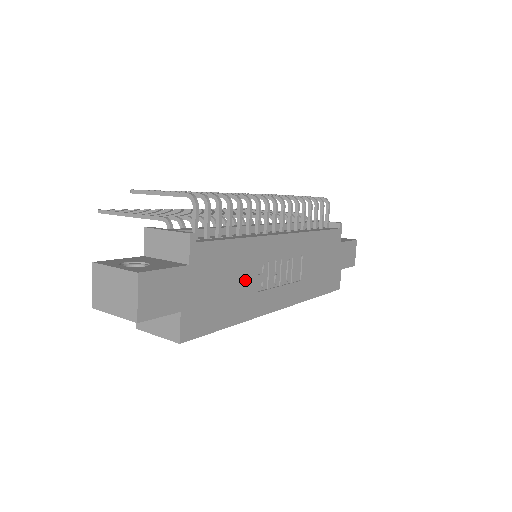
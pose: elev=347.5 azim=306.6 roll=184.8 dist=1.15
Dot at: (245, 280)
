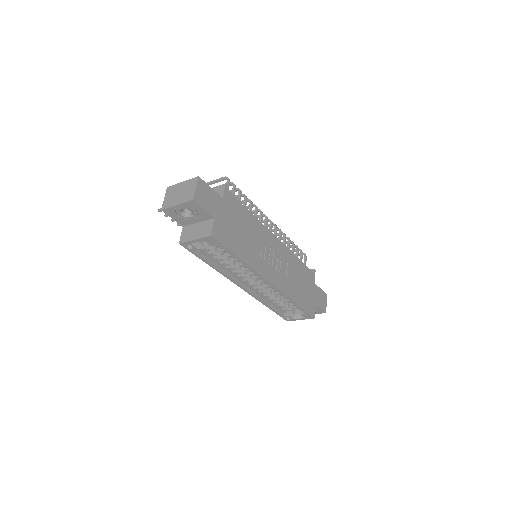
Dot at: (251, 240)
